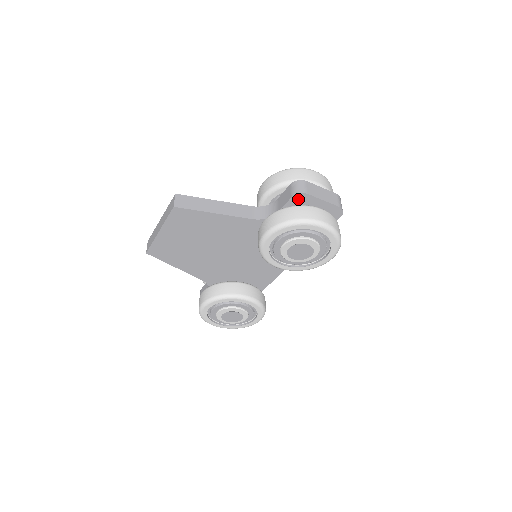
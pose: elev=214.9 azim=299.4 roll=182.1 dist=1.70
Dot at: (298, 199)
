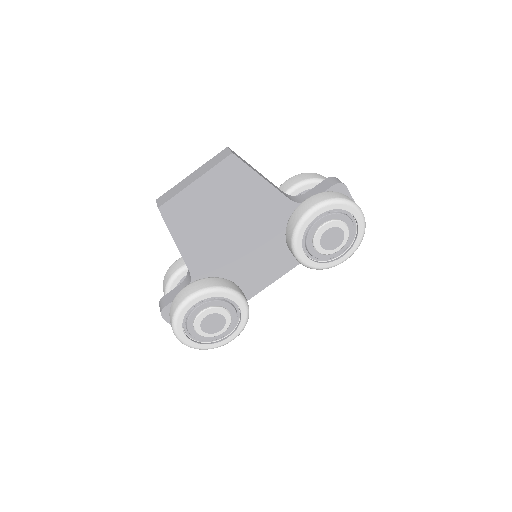
Dot at: (337, 190)
